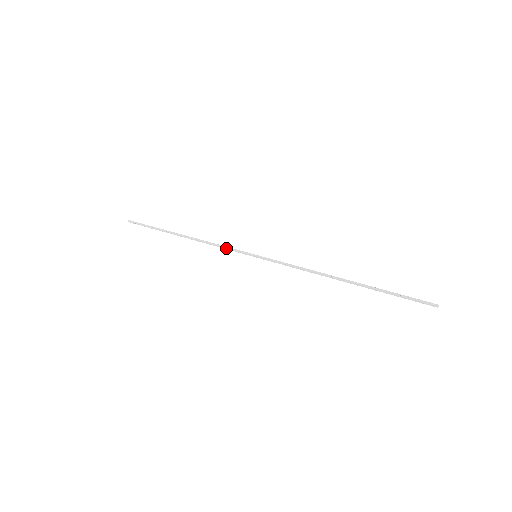
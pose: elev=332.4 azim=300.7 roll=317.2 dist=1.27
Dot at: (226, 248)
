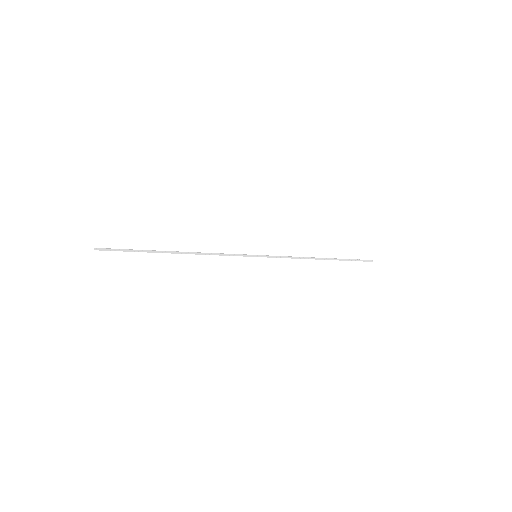
Dot at: (228, 254)
